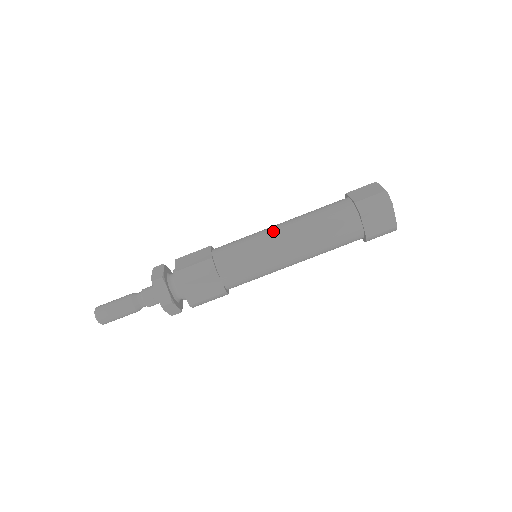
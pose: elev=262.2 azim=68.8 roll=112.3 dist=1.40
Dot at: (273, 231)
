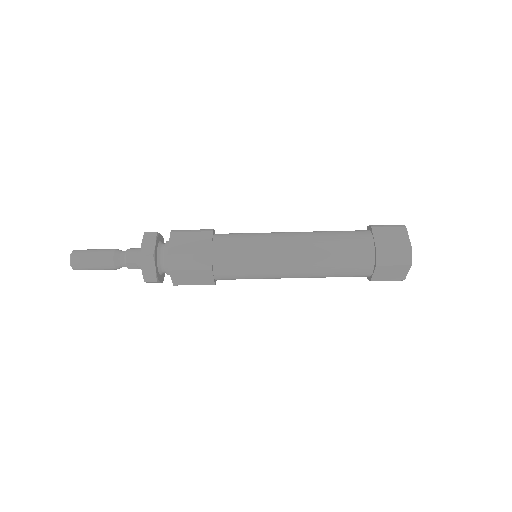
Dot at: (283, 245)
